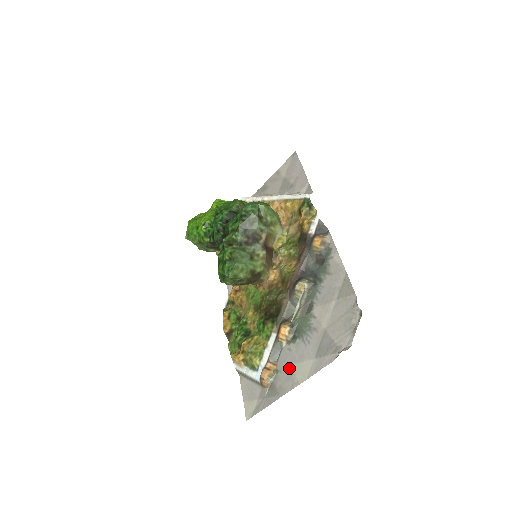
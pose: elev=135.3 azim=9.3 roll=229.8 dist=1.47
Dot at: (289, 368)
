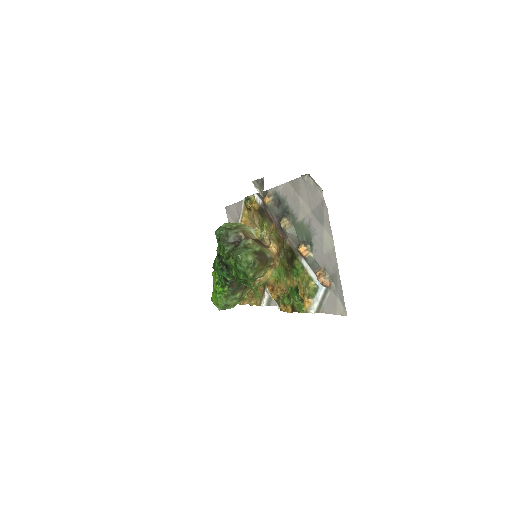
Dot at: (325, 255)
